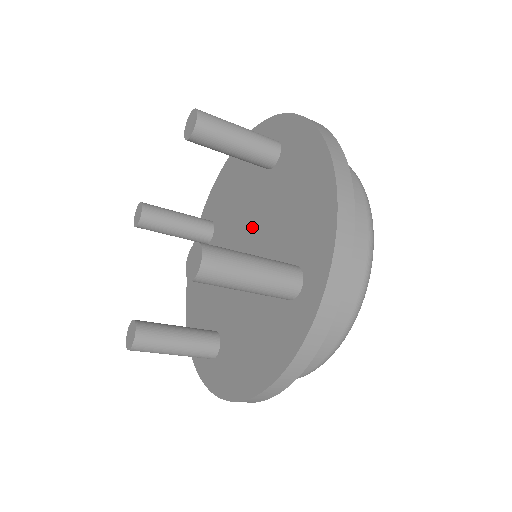
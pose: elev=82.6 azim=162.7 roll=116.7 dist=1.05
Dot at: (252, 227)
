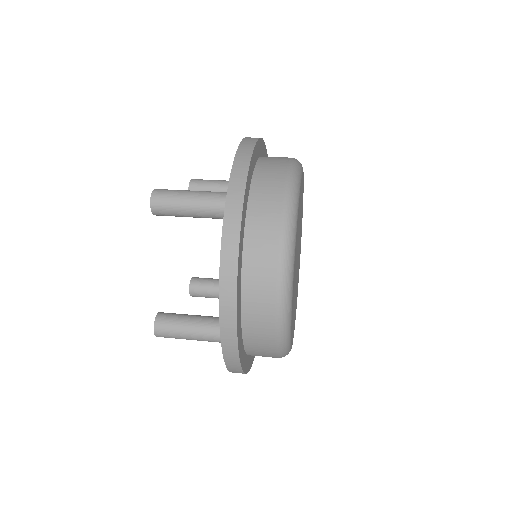
Dot at: occluded
